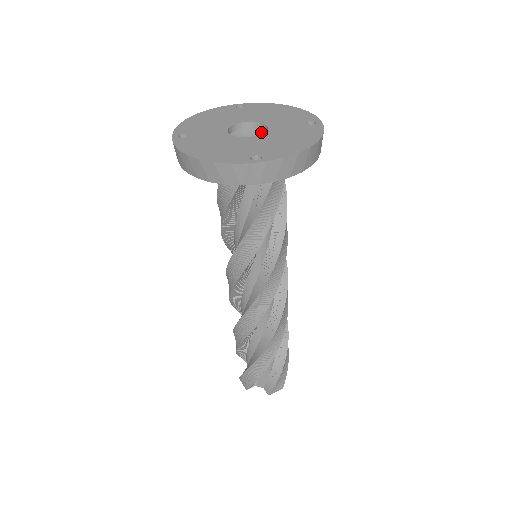
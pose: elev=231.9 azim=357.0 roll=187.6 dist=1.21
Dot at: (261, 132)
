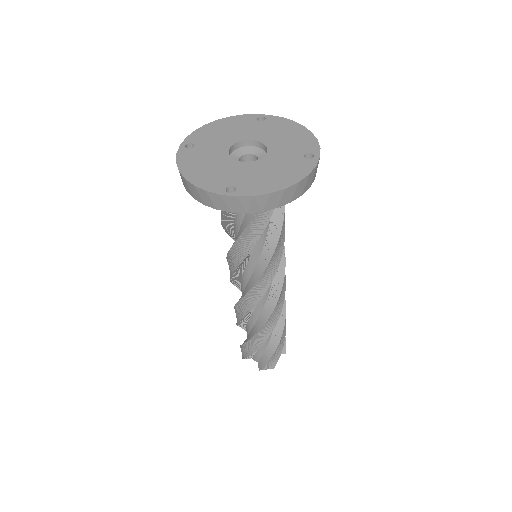
Dot at: (263, 154)
